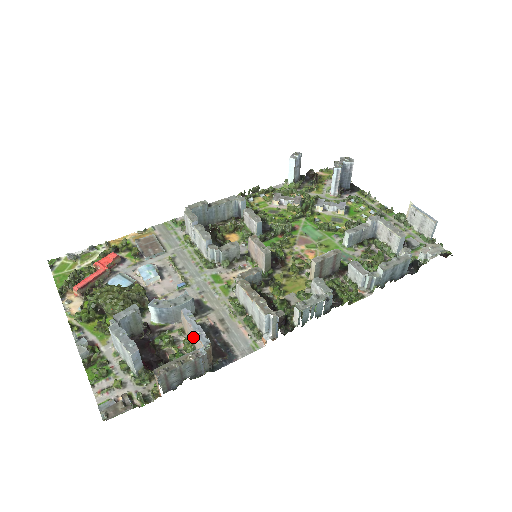
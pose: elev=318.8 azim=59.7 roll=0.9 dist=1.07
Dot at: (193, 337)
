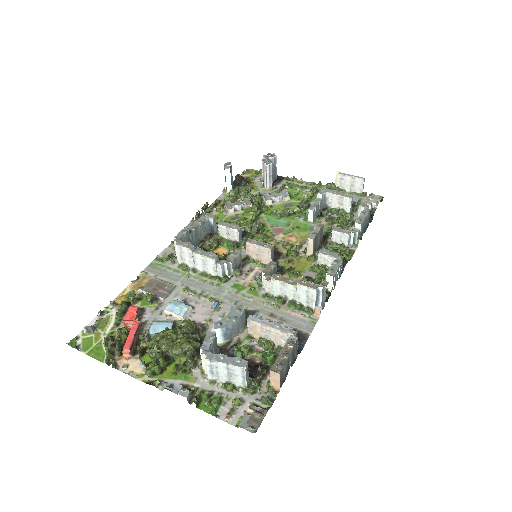
Dot at: (271, 334)
